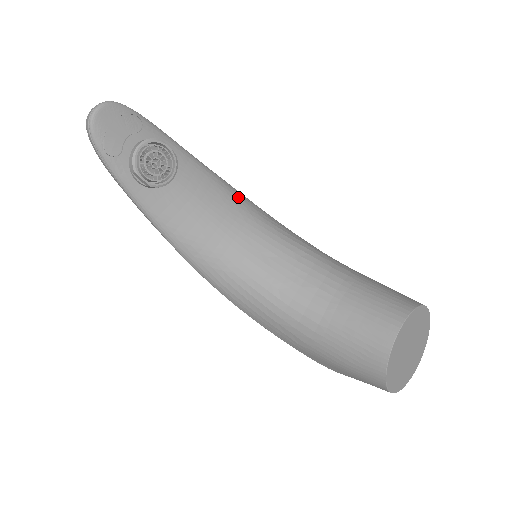
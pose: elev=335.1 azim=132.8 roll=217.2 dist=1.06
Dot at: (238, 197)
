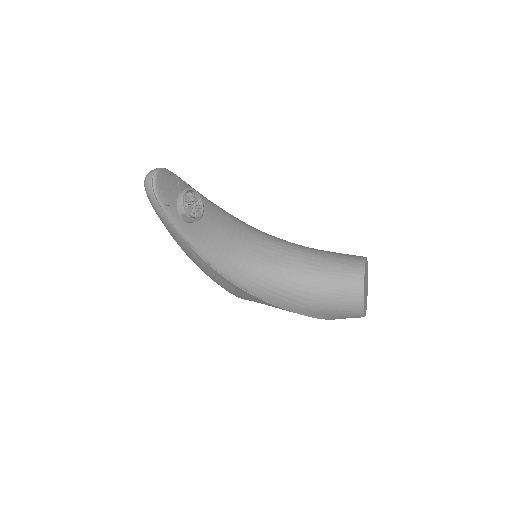
Dot at: (235, 218)
